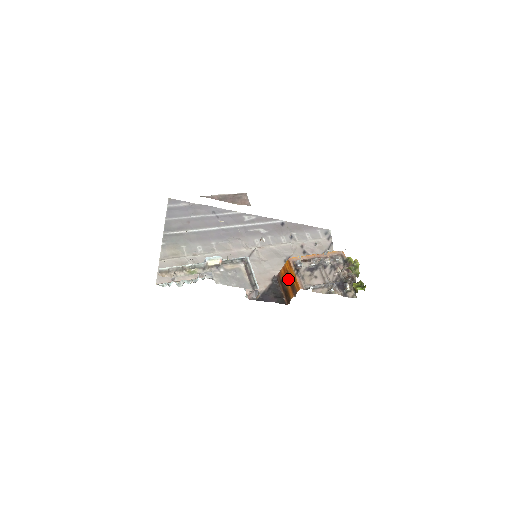
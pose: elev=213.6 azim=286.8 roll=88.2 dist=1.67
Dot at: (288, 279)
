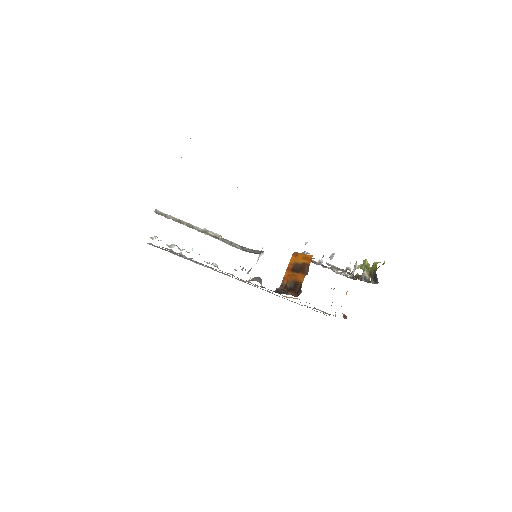
Dot at: (295, 271)
